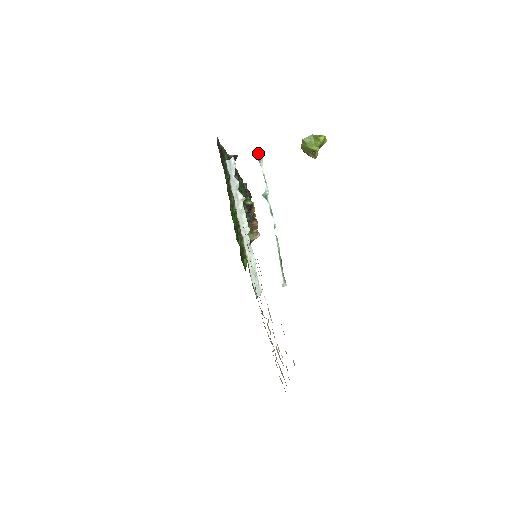
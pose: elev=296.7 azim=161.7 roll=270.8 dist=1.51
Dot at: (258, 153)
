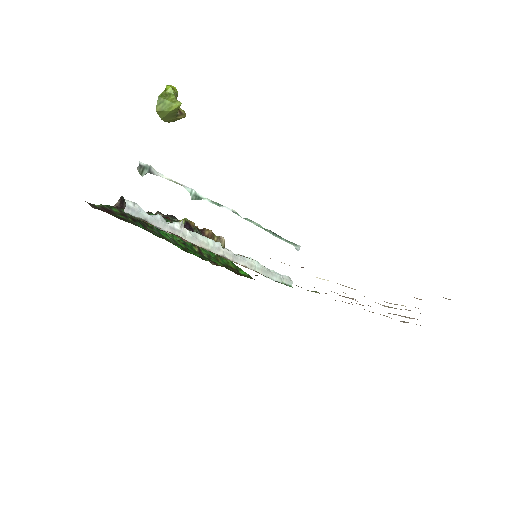
Dot at: (141, 167)
